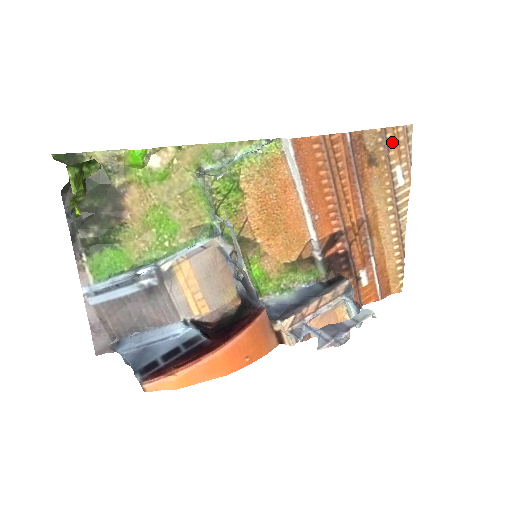
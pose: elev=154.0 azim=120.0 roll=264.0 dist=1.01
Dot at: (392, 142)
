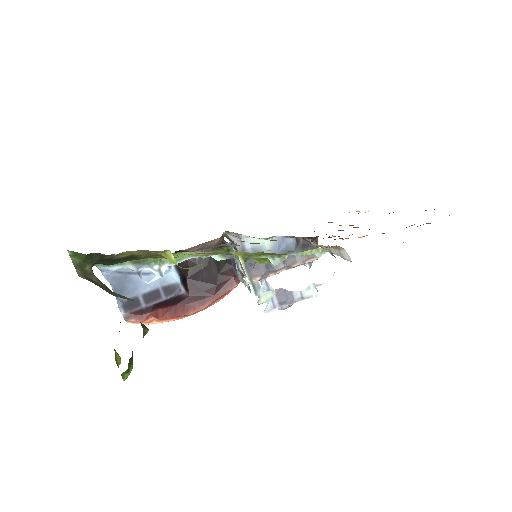
Dot at: occluded
